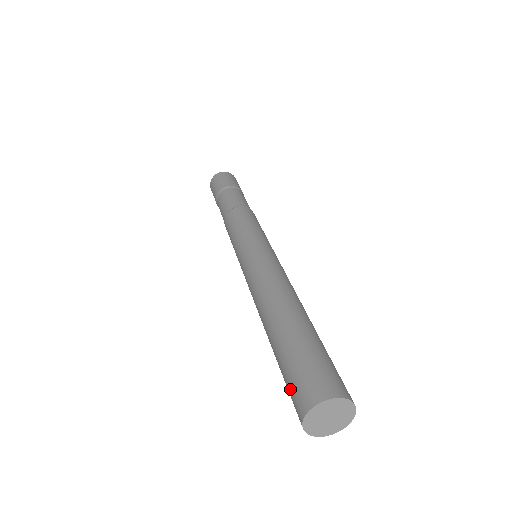
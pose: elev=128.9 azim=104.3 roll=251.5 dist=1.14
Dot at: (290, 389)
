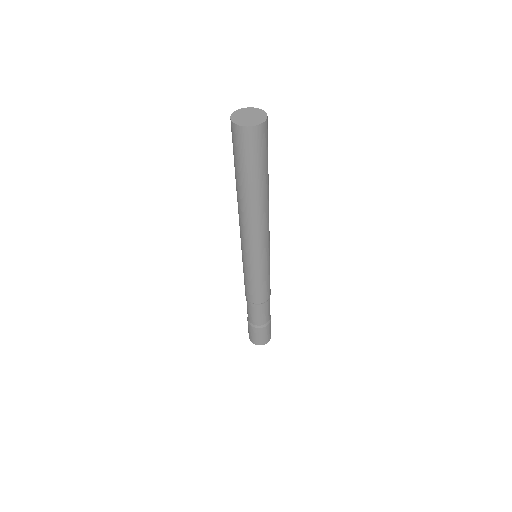
Dot at: occluded
